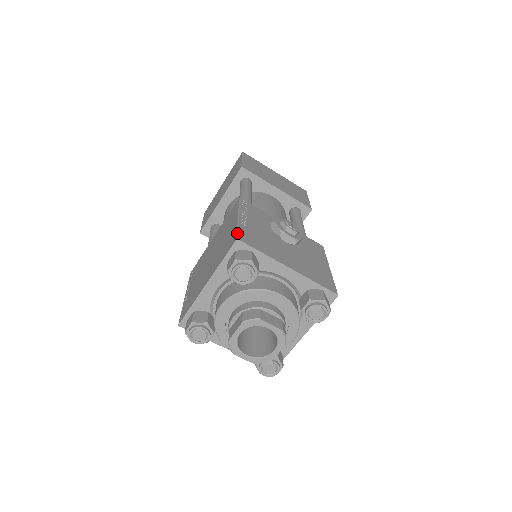
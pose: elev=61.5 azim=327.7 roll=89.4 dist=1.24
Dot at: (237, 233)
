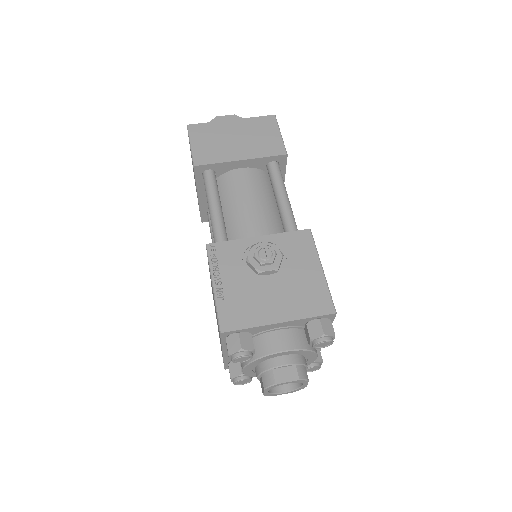
Dot at: (218, 321)
